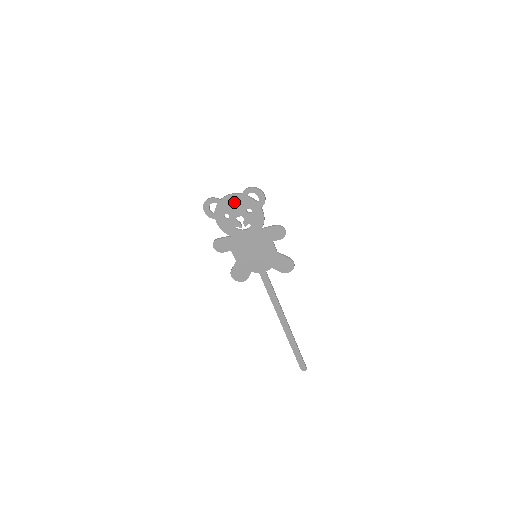
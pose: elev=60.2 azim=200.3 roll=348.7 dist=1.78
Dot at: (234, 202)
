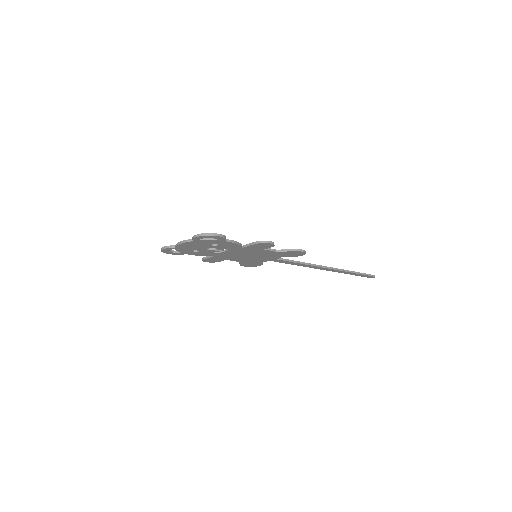
Dot at: (191, 245)
